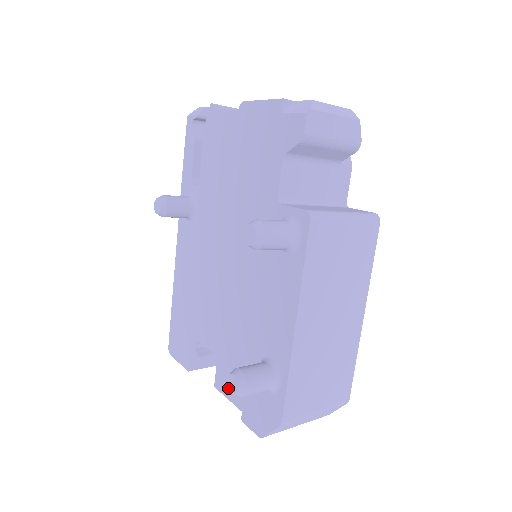
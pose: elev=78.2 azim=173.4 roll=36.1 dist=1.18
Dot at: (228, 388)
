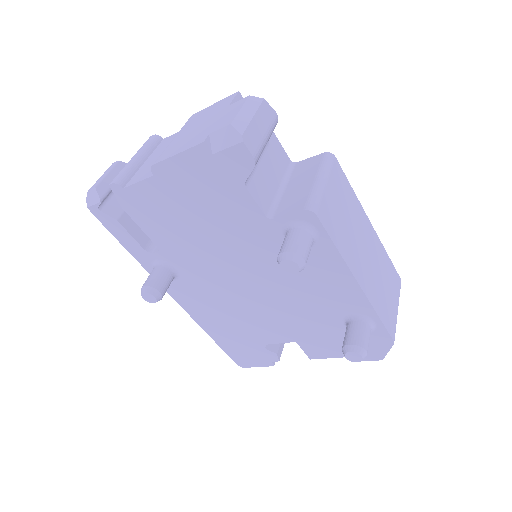
Dot at: occluded
